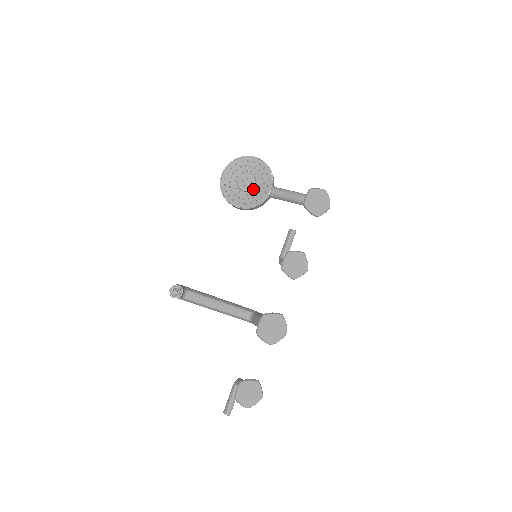
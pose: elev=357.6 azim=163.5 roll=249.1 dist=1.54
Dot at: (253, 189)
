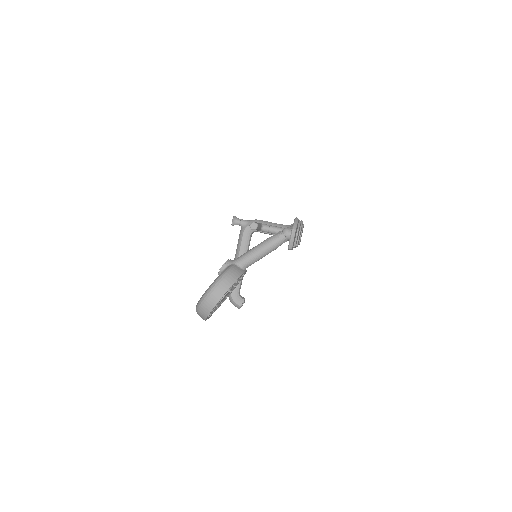
Dot at: occluded
